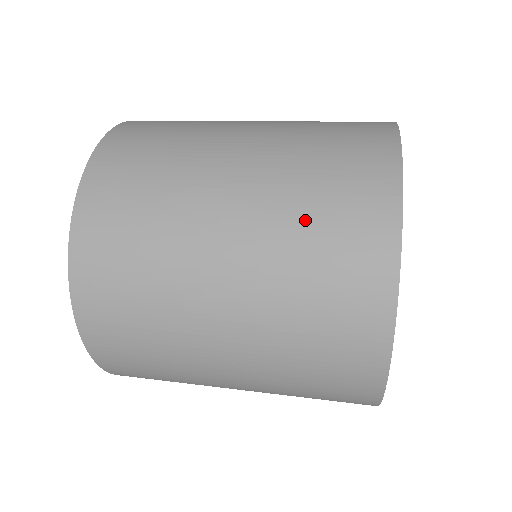
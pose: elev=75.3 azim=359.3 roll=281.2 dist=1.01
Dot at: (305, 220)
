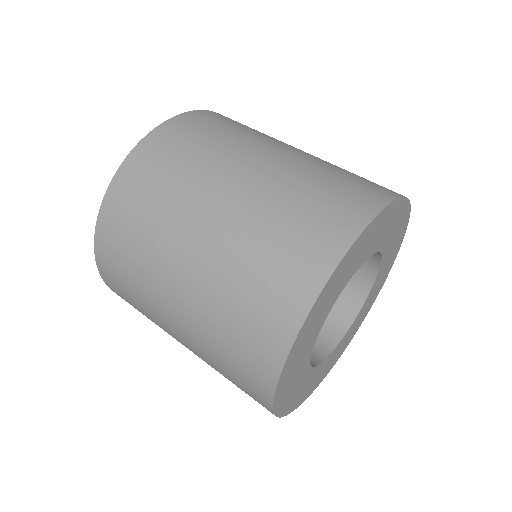
Dot at: (330, 173)
